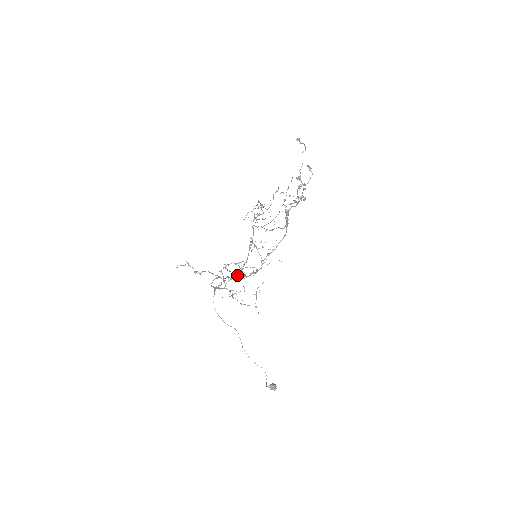
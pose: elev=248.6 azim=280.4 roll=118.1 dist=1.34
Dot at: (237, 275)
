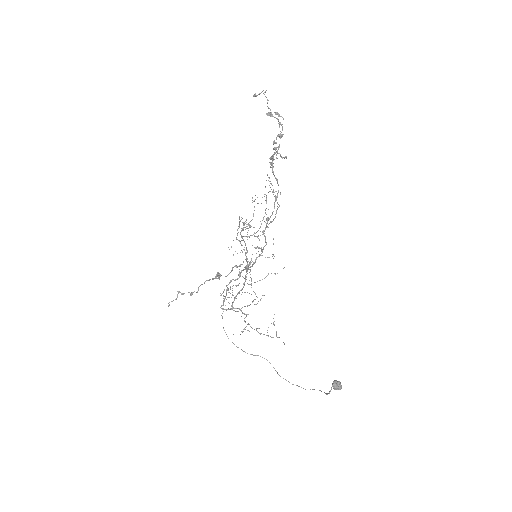
Dot at: (242, 288)
